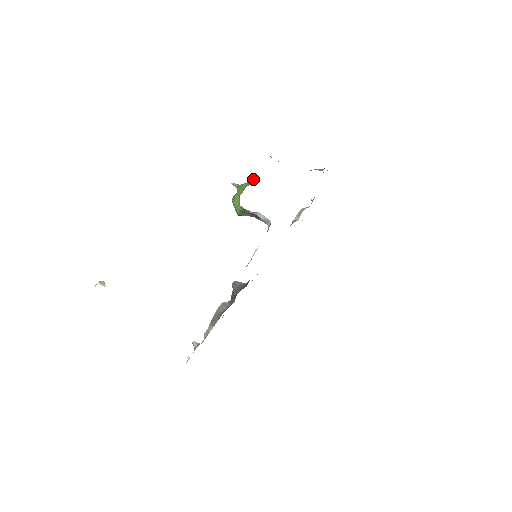
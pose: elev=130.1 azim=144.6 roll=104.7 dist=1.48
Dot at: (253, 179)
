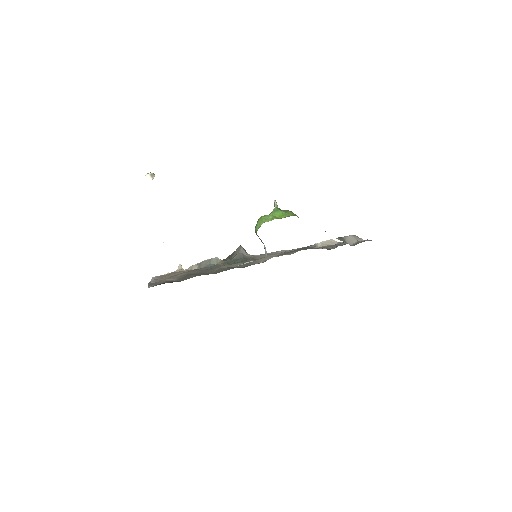
Dot at: (289, 214)
